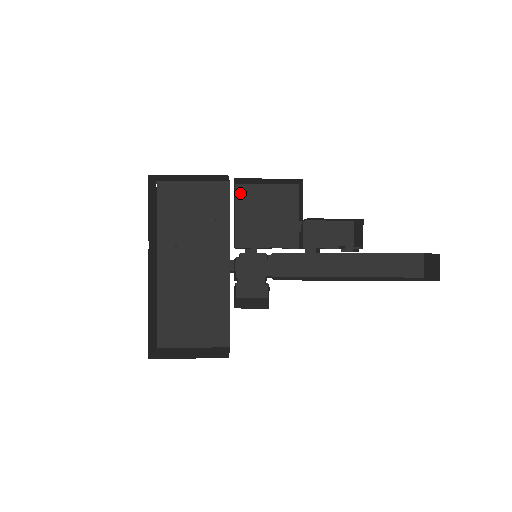
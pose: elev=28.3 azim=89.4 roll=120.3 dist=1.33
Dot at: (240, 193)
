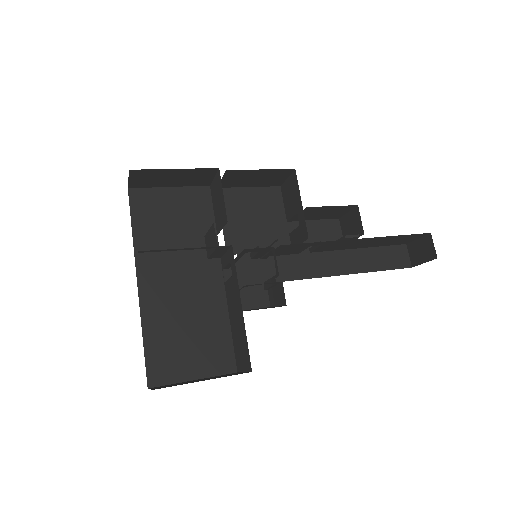
Dot at: occluded
